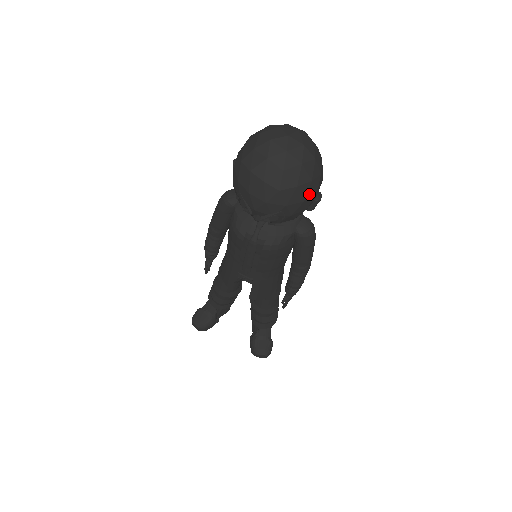
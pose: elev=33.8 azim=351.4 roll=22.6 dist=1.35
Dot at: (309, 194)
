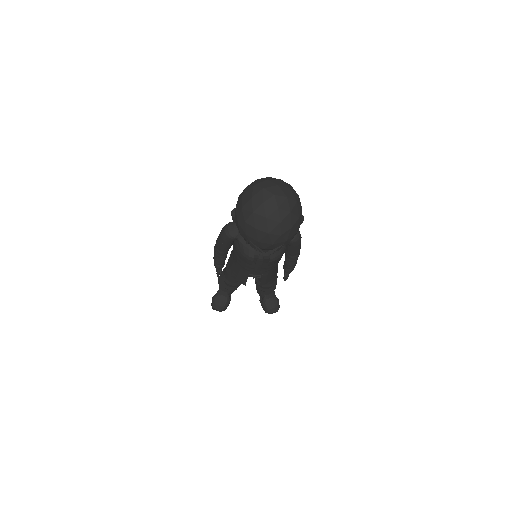
Dot at: (298, 225)
